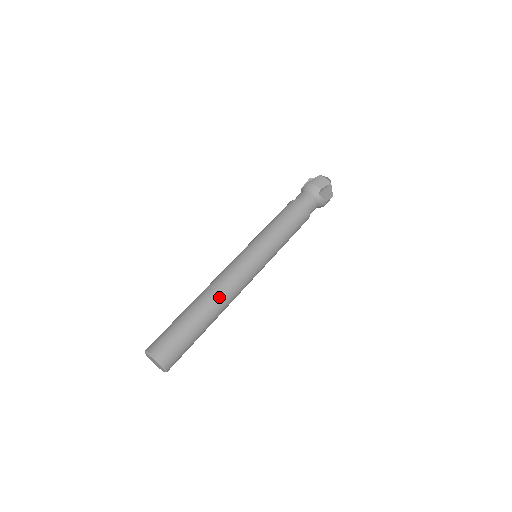
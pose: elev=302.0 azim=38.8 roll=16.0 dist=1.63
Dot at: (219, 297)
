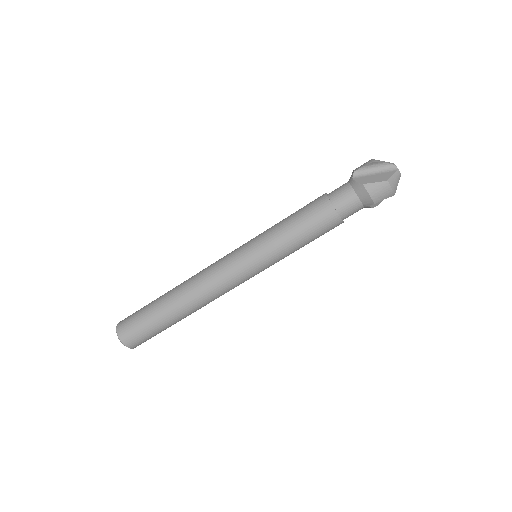
Dot at: (199, 306)
